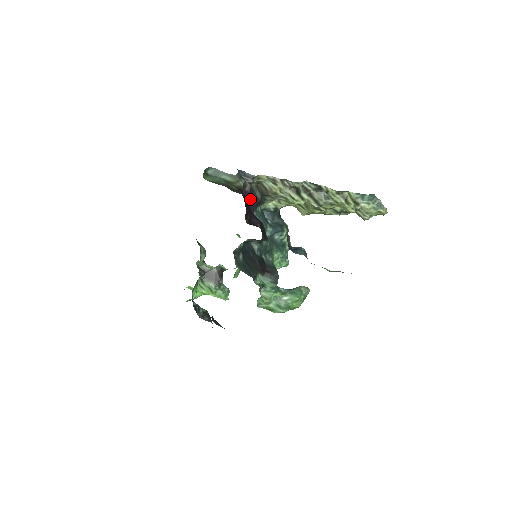
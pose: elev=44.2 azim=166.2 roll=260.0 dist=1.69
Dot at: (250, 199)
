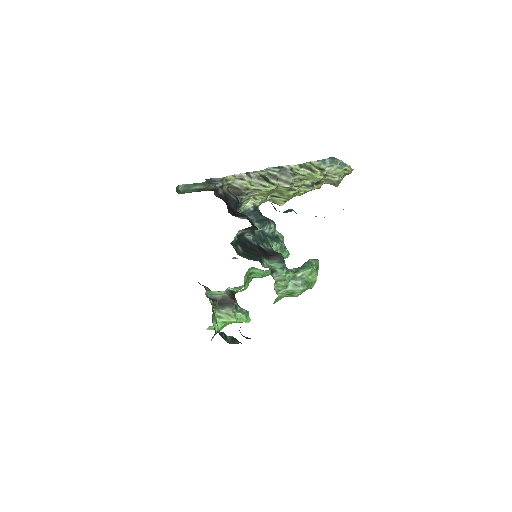
Dot at: (227, 201)
